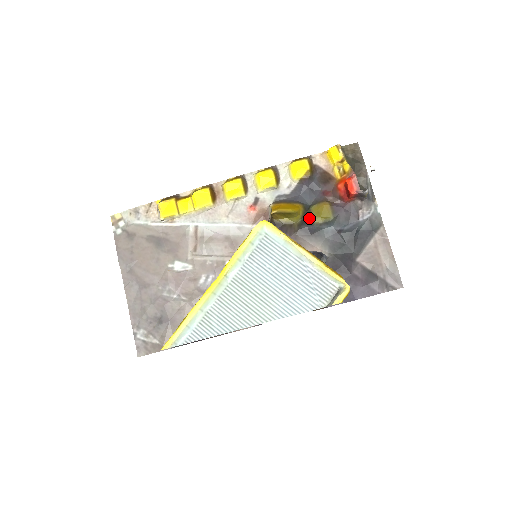
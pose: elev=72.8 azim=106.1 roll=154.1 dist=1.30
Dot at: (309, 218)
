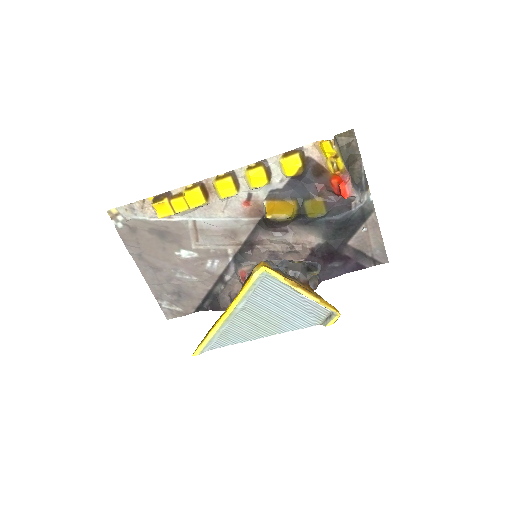
Dot at: (303, 214)
